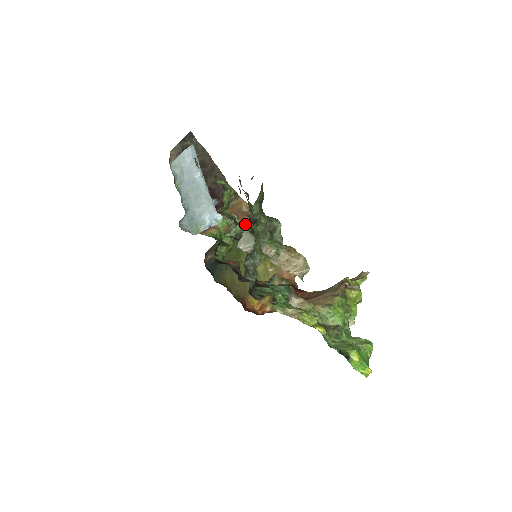
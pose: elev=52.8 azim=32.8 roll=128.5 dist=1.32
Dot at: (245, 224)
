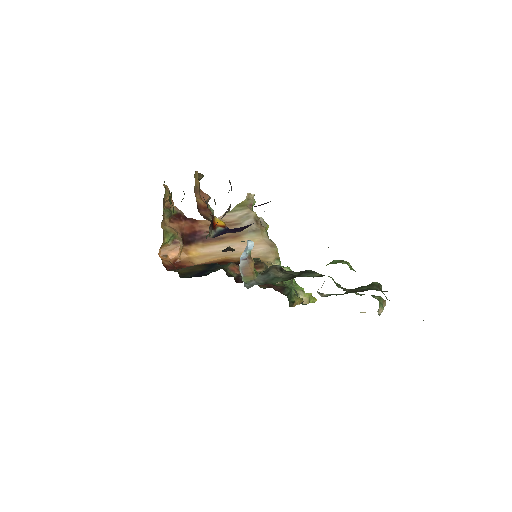
Dot at: occluded
